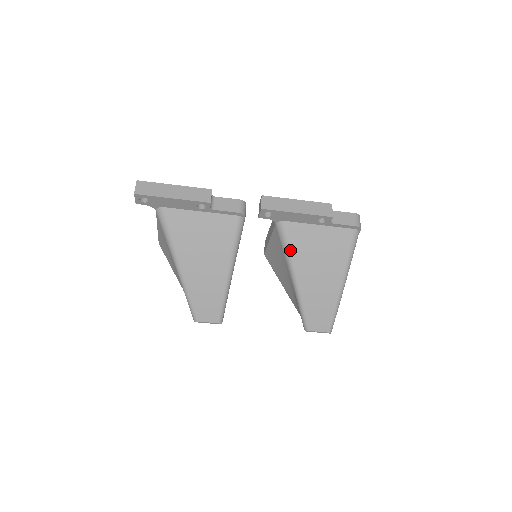
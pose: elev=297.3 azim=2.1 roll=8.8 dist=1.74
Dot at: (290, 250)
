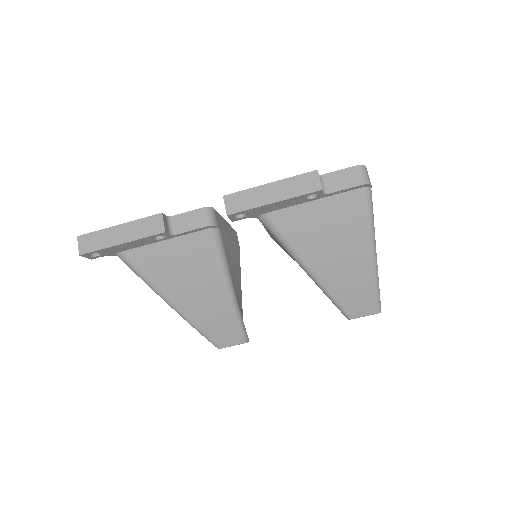
Dot at: (288, 243)
